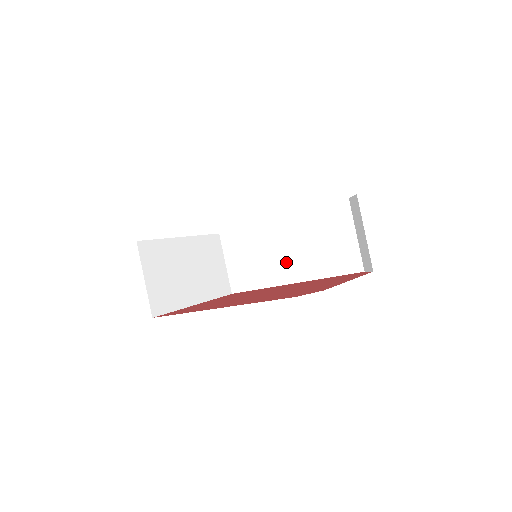
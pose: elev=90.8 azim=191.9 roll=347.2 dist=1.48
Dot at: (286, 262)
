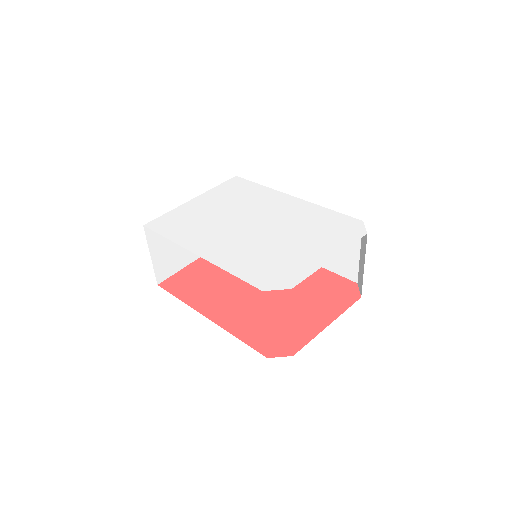
Dot at: occluded
